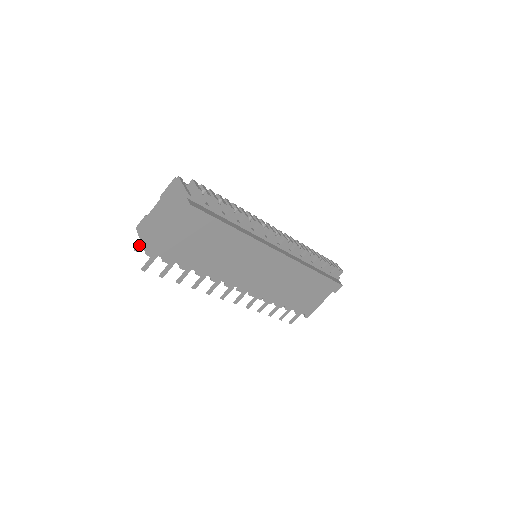
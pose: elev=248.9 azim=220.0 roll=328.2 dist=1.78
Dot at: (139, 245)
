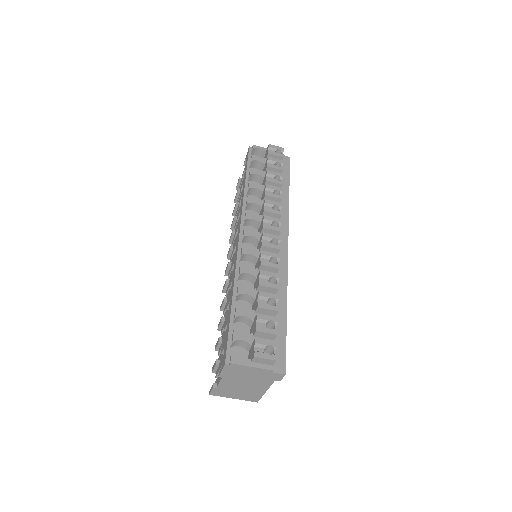
Dot at: occluded
